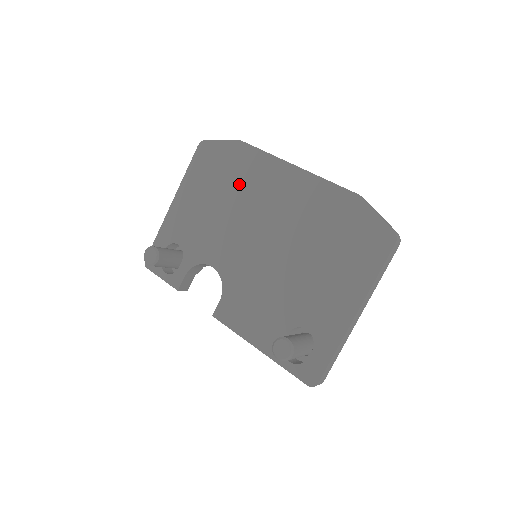
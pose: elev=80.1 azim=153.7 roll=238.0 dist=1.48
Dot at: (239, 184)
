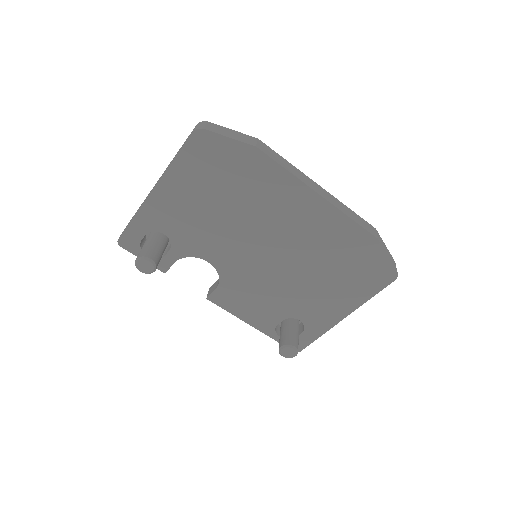
Dot at: (248, 195)
